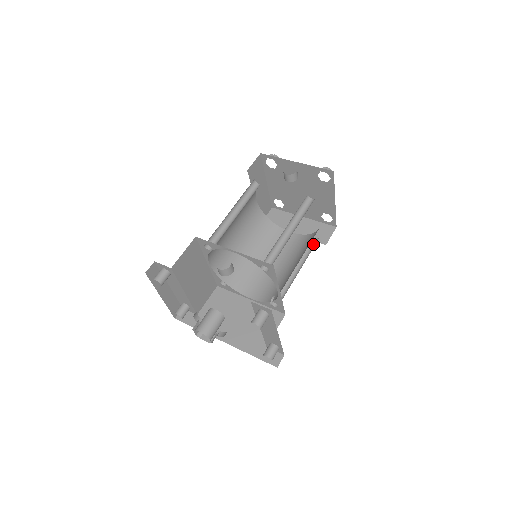
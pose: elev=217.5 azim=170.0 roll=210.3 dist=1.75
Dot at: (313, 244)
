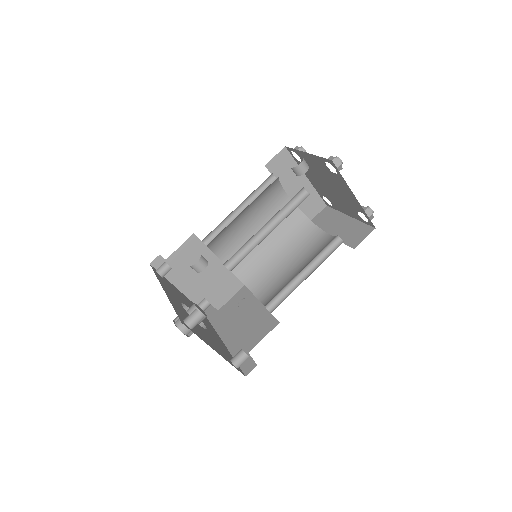
Dot at: (337, 247)
